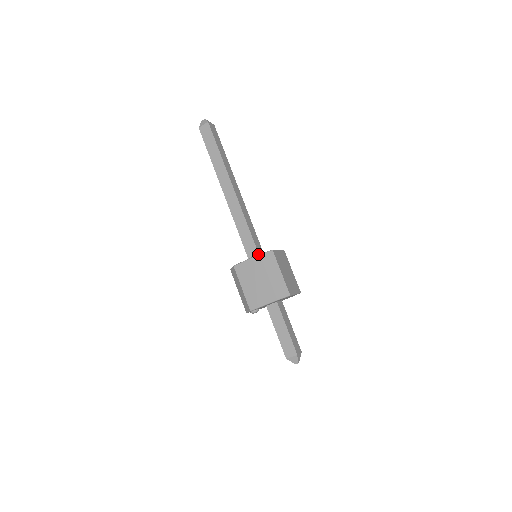
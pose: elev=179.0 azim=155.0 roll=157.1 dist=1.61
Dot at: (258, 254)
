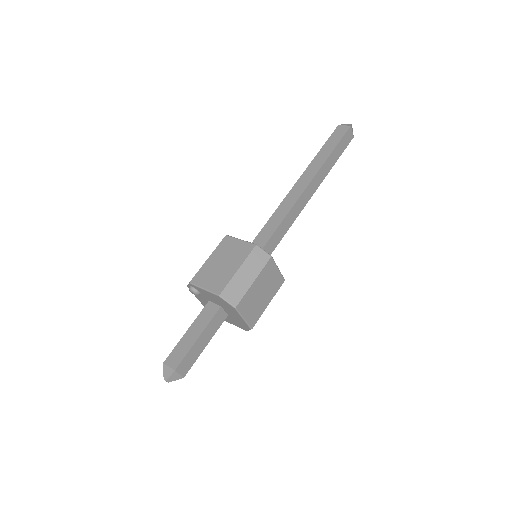
Dot at: occluded
